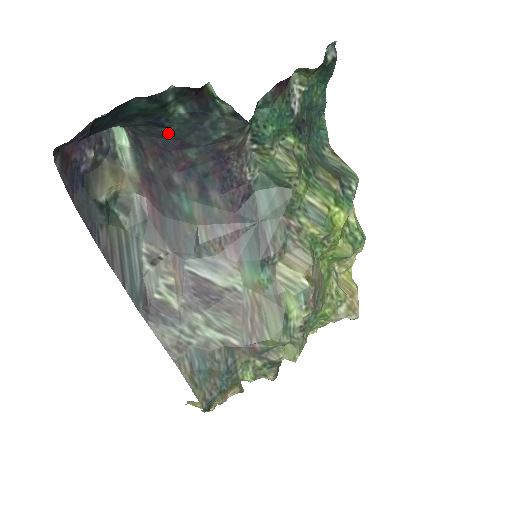
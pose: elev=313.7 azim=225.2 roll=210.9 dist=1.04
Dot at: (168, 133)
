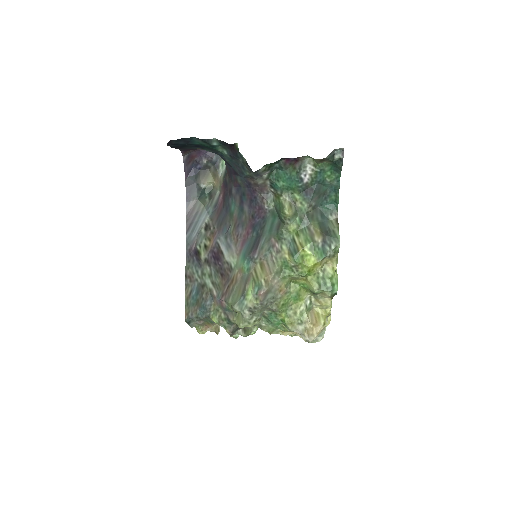
Dot at: (228, 163)
